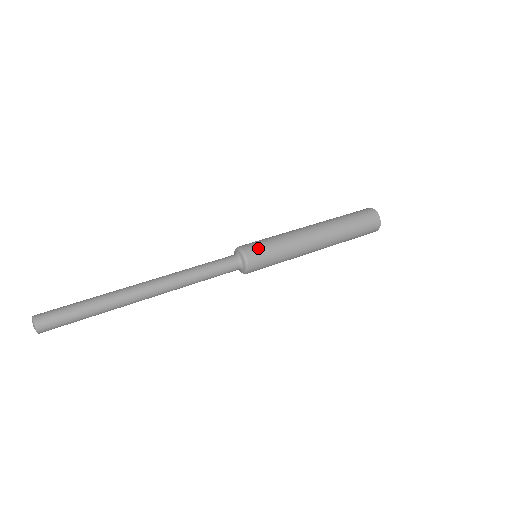
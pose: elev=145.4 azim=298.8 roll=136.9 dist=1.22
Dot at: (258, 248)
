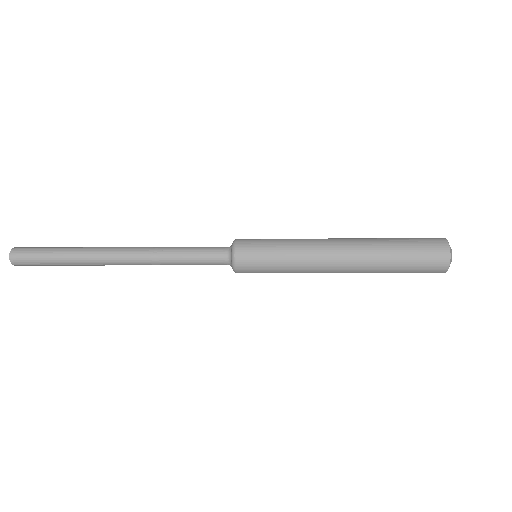
Dot at: (254, 240)
